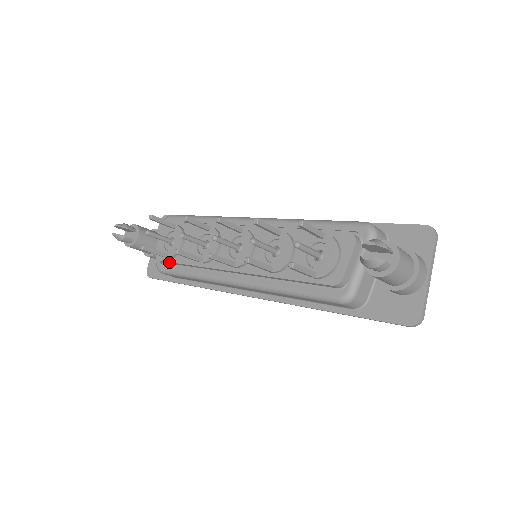
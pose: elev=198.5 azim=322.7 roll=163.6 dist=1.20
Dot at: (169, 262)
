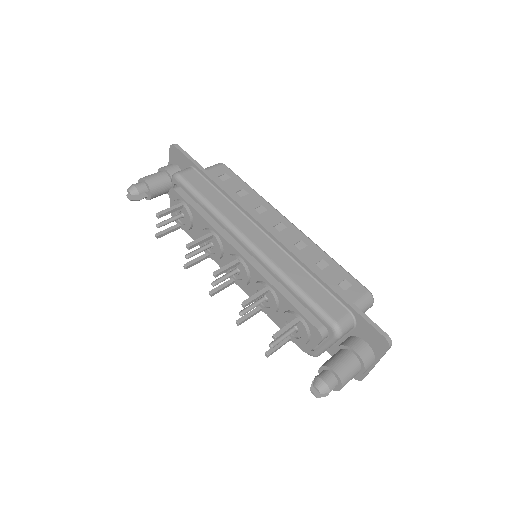
Dot at: occluded
